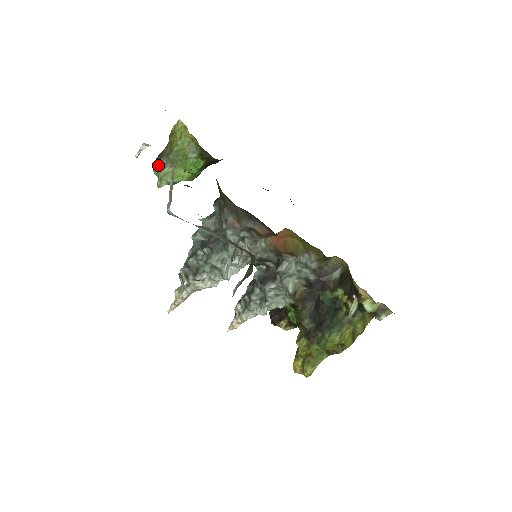
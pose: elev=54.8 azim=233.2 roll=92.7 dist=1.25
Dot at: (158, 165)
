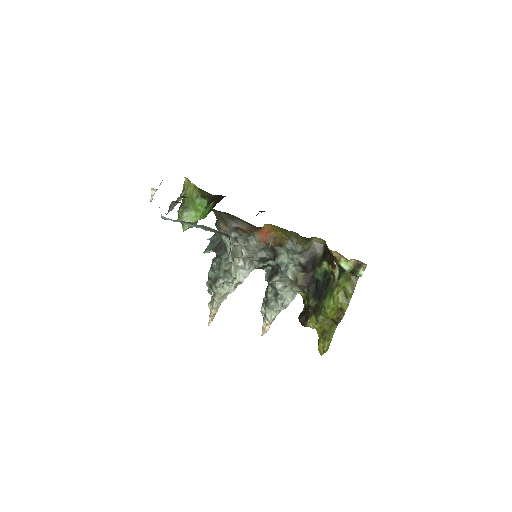
Dot at: occluded
